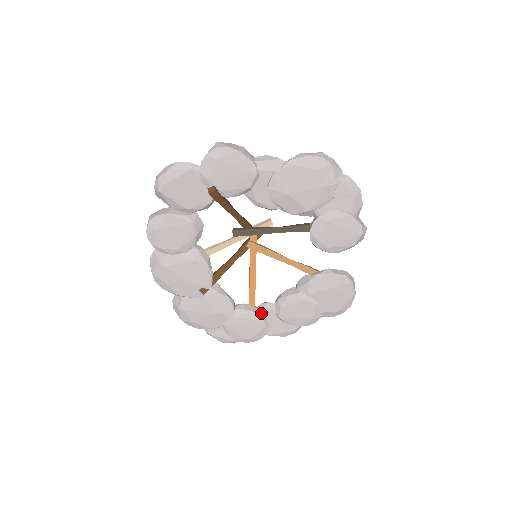
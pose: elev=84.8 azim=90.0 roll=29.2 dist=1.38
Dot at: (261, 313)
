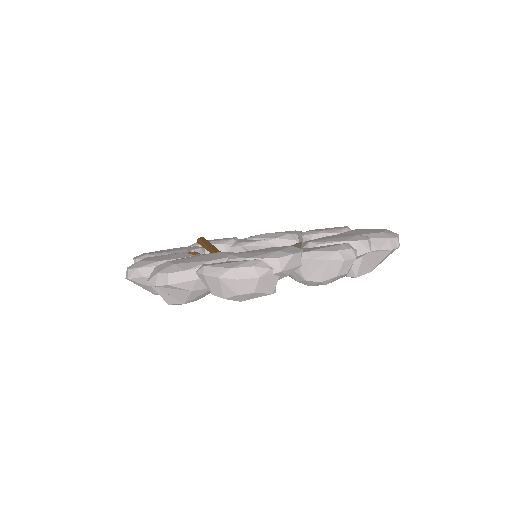
Dot at: occluded
